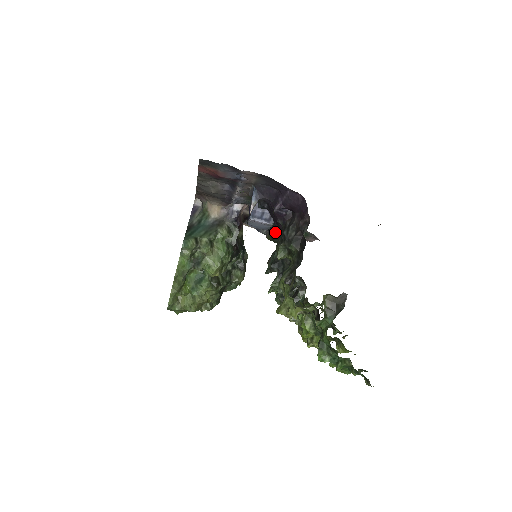
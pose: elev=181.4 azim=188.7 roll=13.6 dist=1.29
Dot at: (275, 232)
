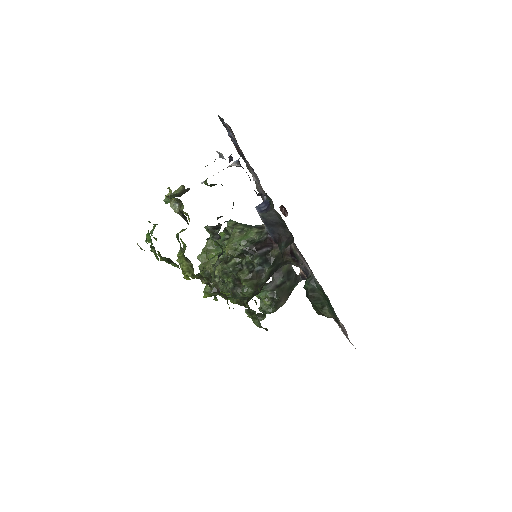
Dot at: occluded
